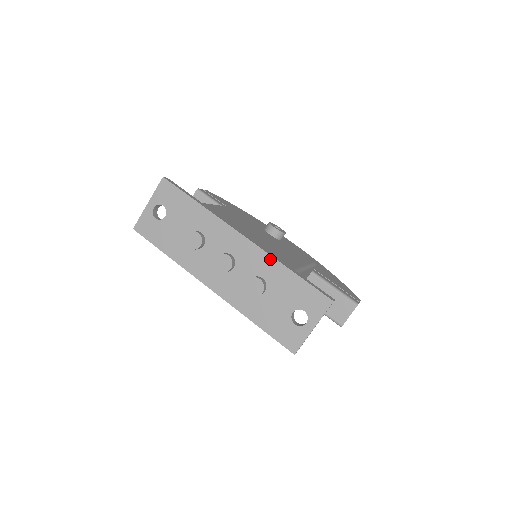
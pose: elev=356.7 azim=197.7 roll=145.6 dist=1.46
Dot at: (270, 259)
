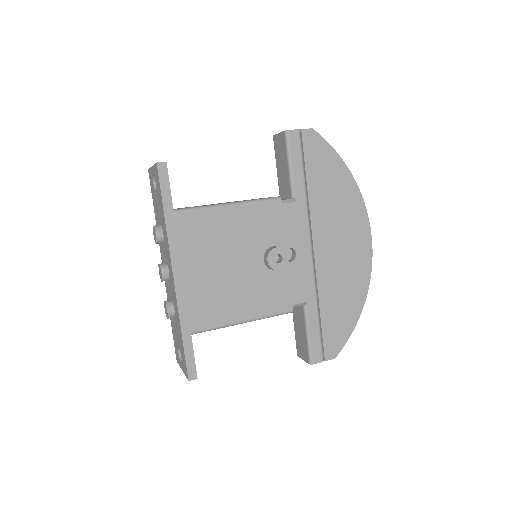
Dot at: (177, 310)
